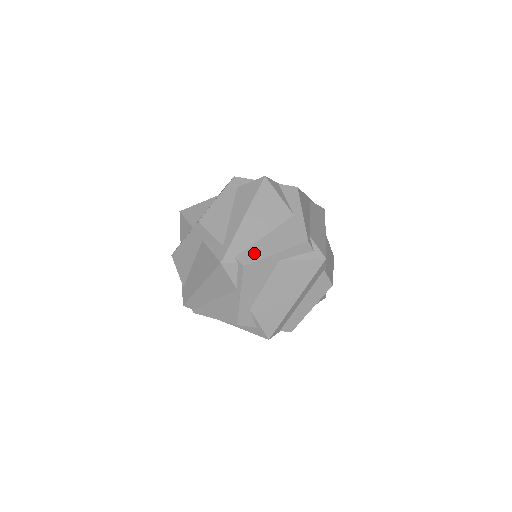
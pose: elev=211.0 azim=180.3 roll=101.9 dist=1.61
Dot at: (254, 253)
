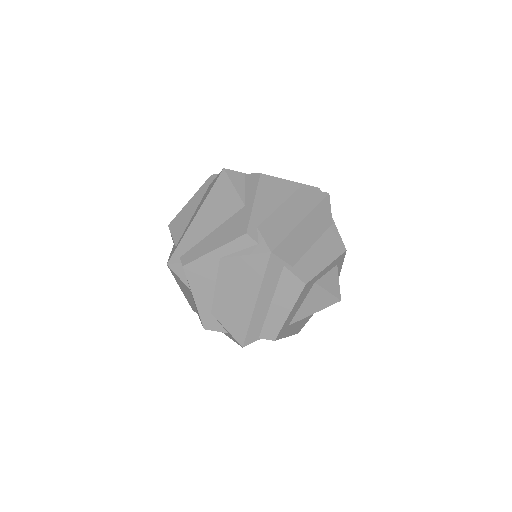
Dot at: (196, 252)
